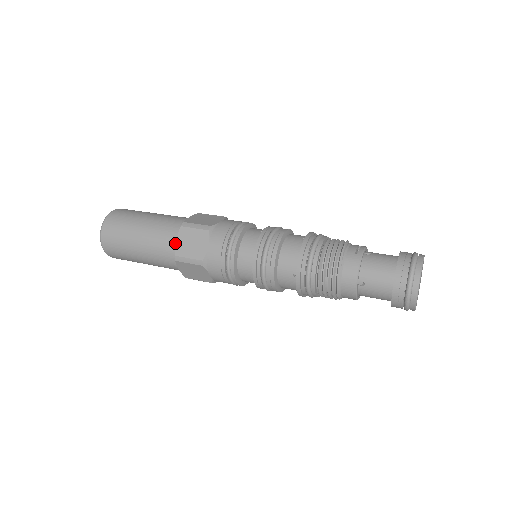
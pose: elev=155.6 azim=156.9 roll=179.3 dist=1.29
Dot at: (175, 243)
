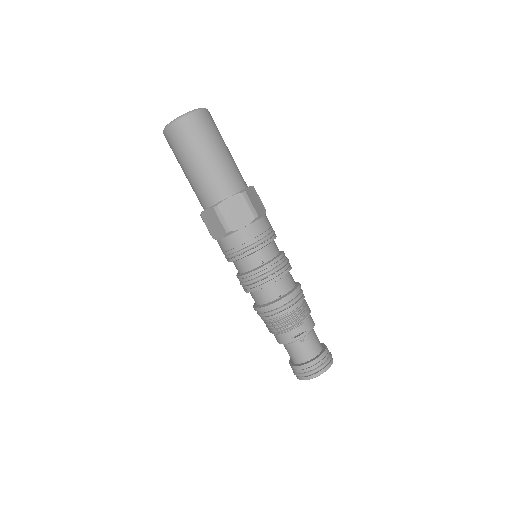
Dot at: (206, 207)
